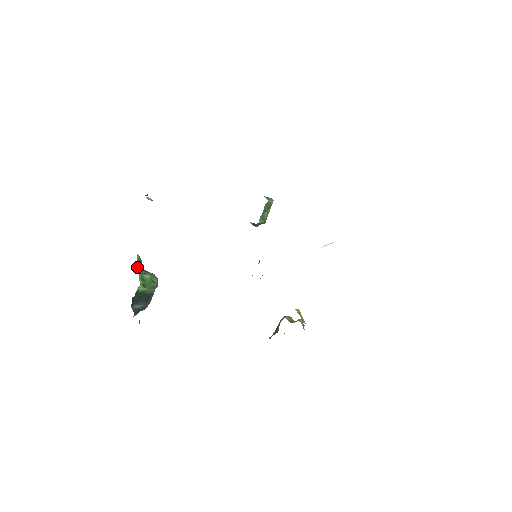
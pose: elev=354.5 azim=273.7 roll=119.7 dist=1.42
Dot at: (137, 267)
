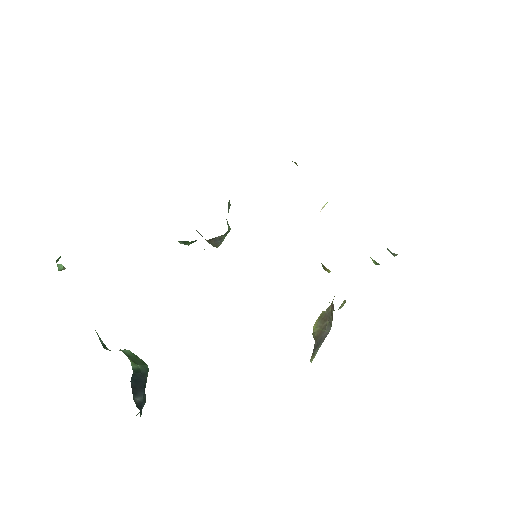
Dot at: (103, 347)
